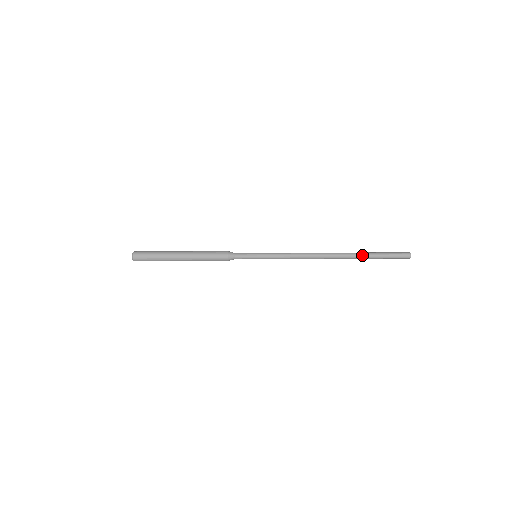
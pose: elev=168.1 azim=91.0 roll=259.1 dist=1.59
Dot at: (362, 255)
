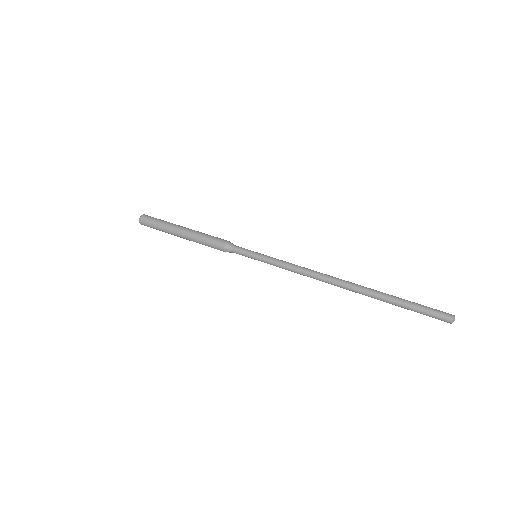
Dot at: (381, 300)
